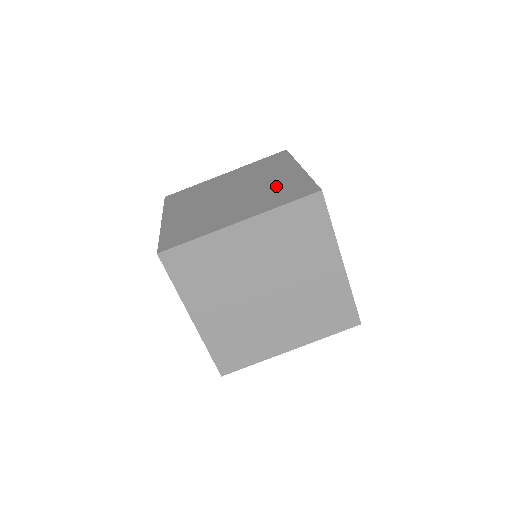
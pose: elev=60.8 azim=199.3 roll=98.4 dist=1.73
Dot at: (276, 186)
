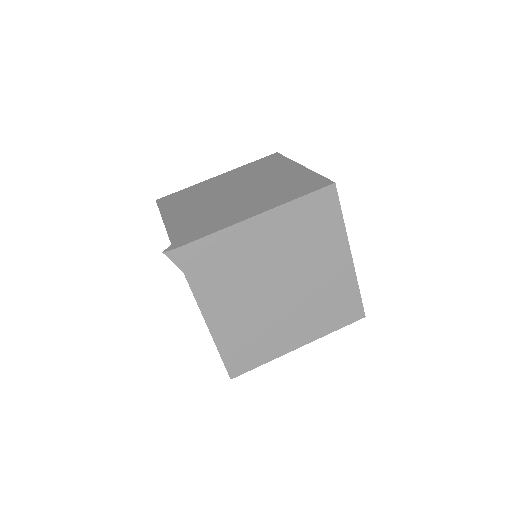
Dot at: (282, 182)
